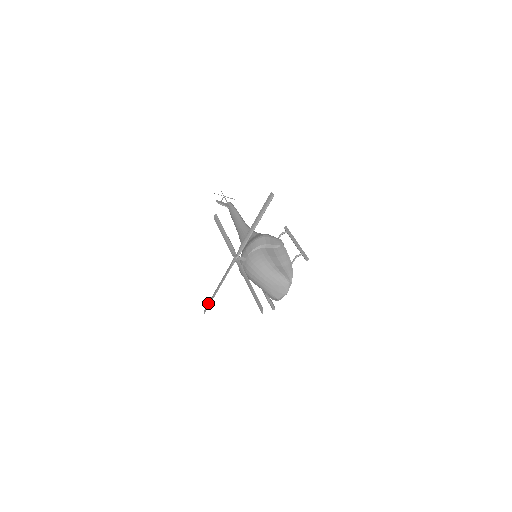
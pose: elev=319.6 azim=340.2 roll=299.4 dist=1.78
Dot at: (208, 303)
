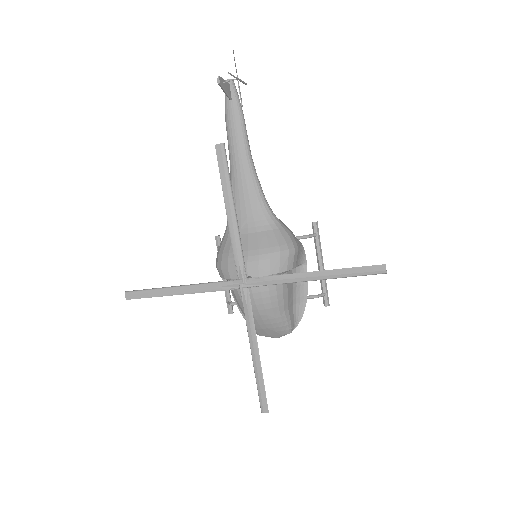
Dot at: (143, 292)
